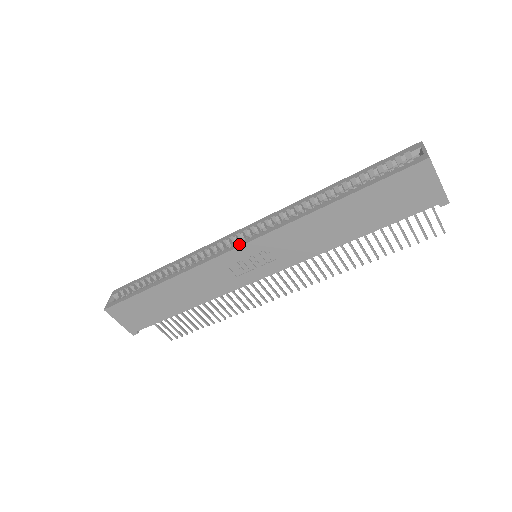
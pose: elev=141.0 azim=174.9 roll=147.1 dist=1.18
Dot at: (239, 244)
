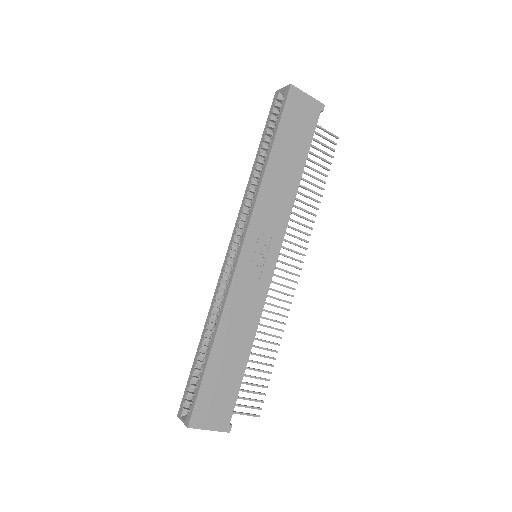
Dot at: (240, 248)
